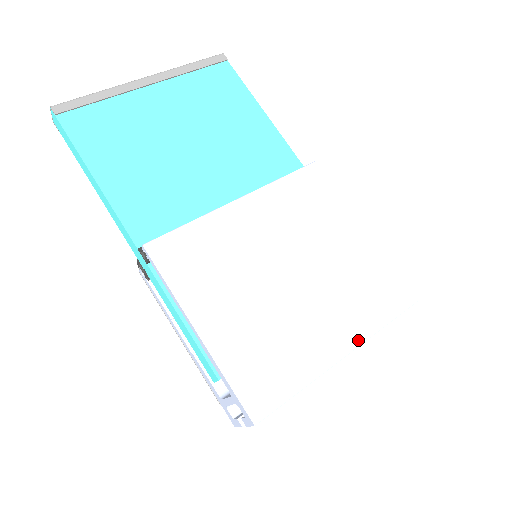
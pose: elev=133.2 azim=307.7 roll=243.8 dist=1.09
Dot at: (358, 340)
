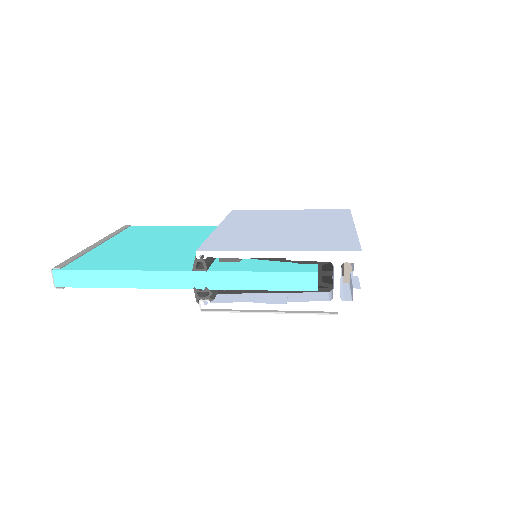
Dot at: (350, 222)
